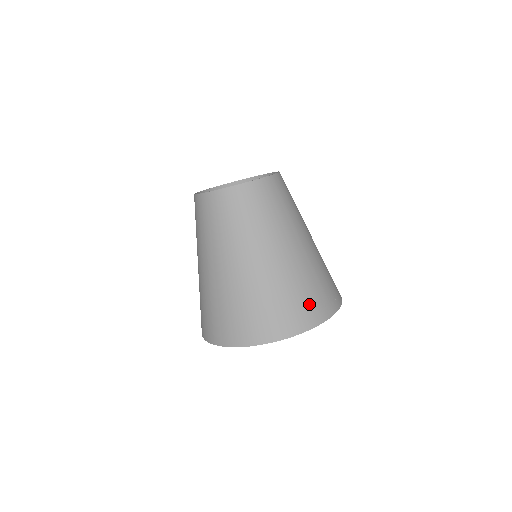
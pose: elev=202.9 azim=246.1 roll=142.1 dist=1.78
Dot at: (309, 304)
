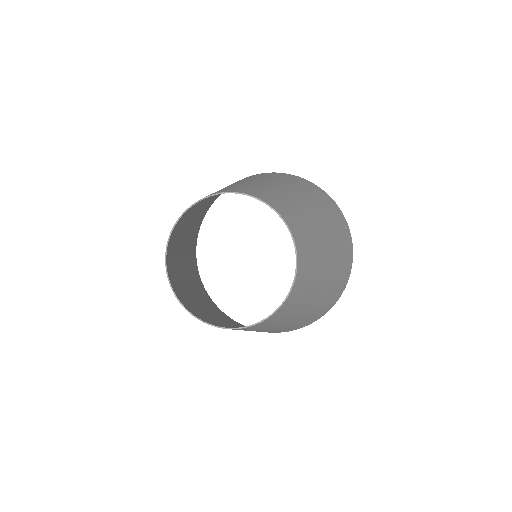
Dot at: (329, 304)
